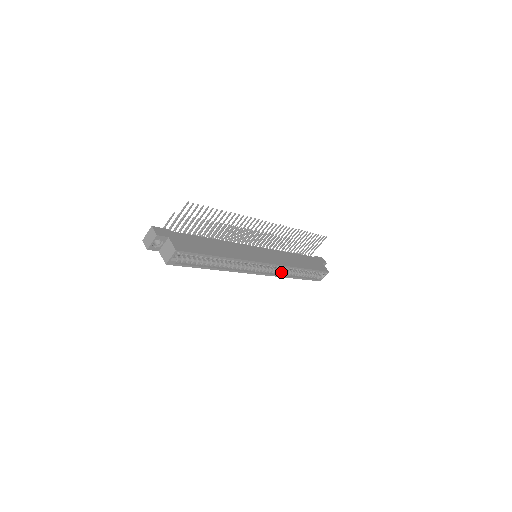
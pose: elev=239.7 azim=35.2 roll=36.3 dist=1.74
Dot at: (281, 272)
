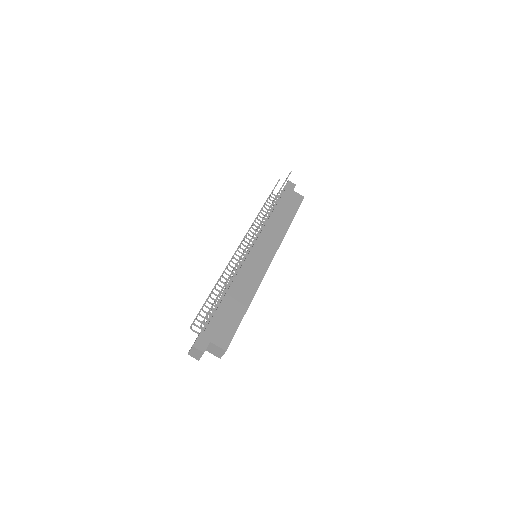
Dot at: occluded
